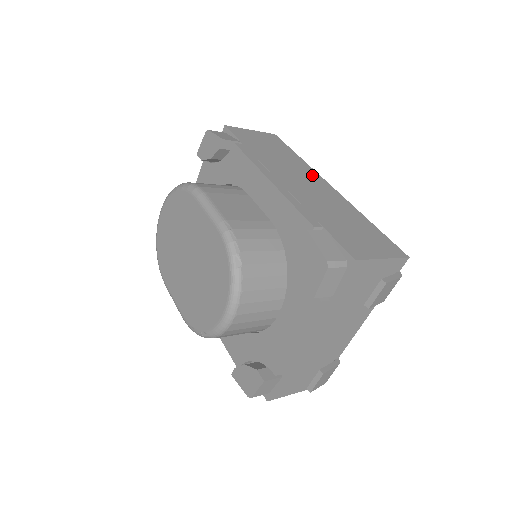
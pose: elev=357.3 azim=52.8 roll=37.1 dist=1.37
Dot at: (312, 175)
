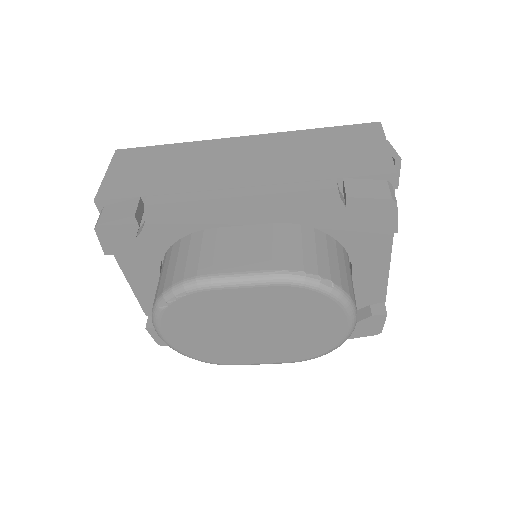
Dot at: (219, 147)
